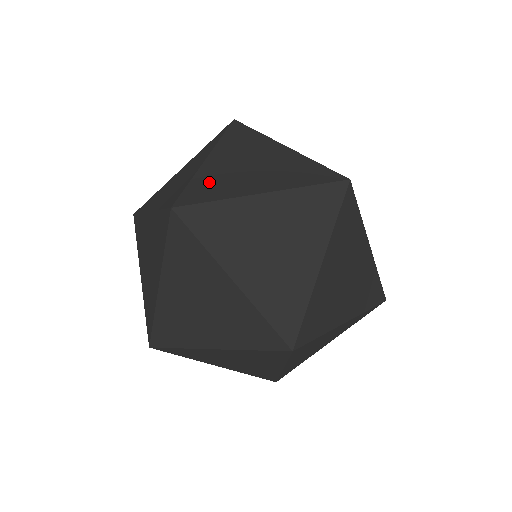
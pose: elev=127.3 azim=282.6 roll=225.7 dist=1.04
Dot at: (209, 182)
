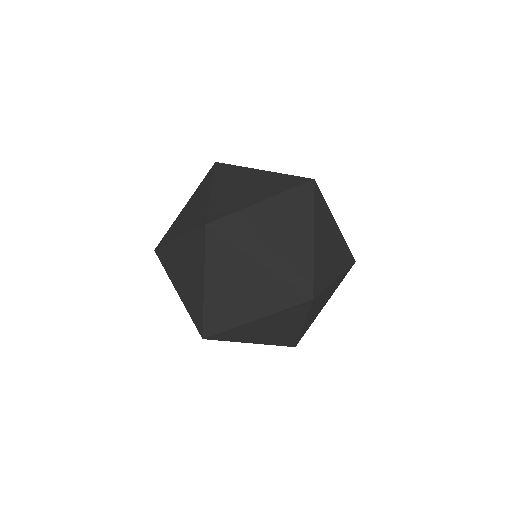
Dot at: (222, 203)
